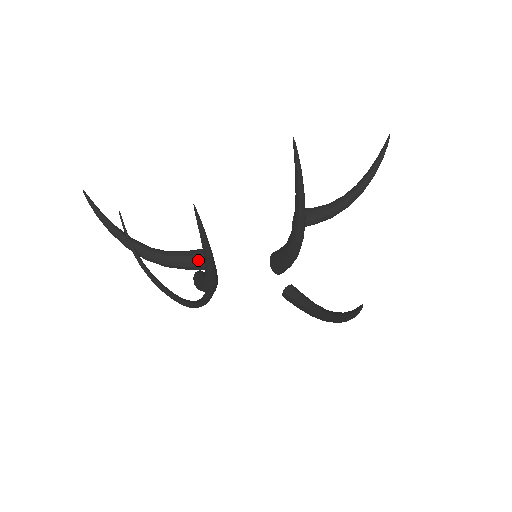
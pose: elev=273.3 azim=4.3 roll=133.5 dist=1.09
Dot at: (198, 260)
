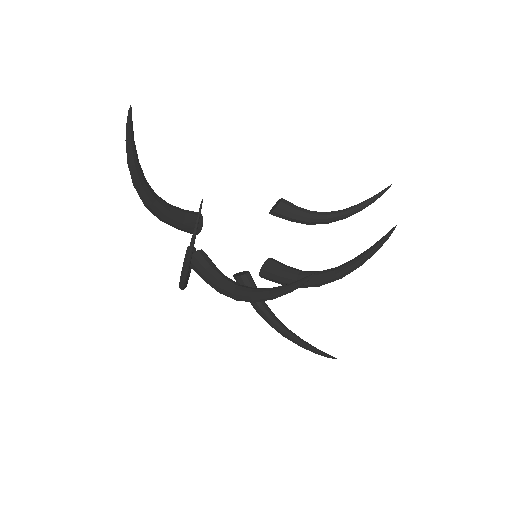
Dot at: (194, 226)
